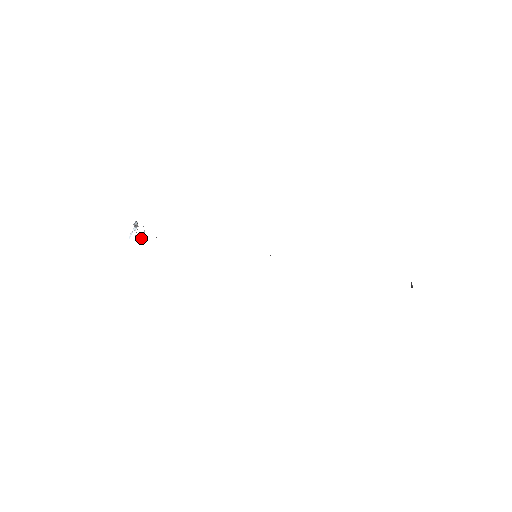
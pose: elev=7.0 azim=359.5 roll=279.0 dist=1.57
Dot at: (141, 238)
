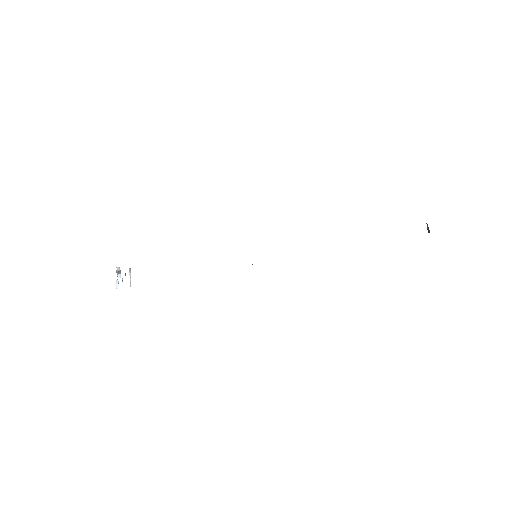
Dot at: occluded
